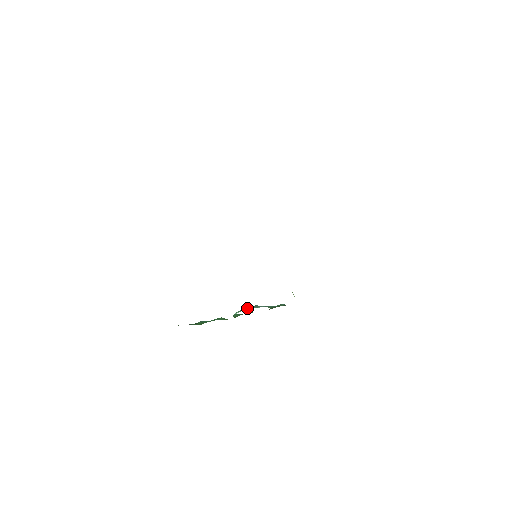
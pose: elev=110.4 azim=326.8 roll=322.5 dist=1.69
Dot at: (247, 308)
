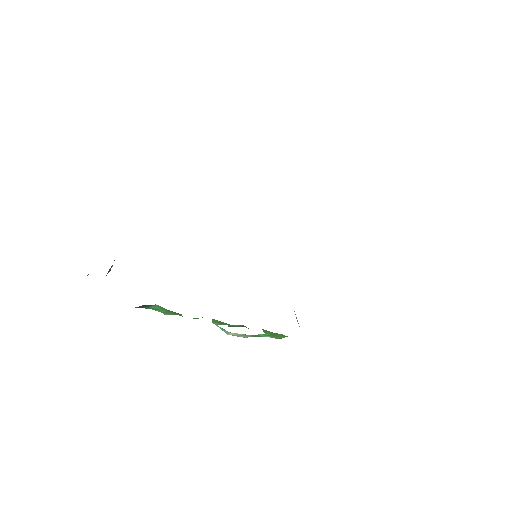
Dot at: occluded
